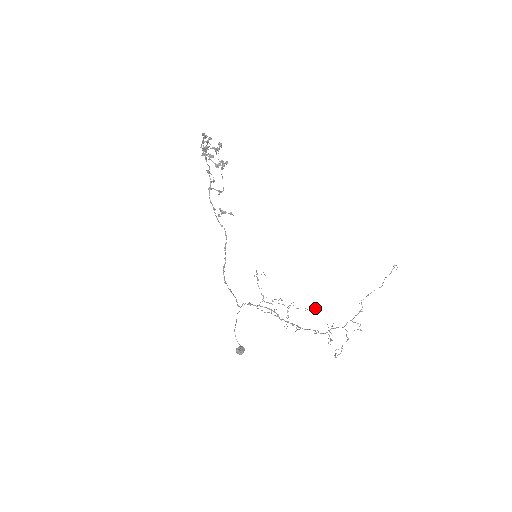
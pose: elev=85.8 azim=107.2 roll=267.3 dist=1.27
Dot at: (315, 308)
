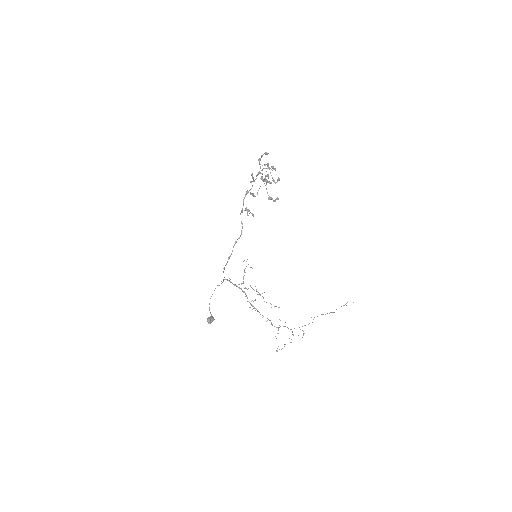
Dot at: occluded
